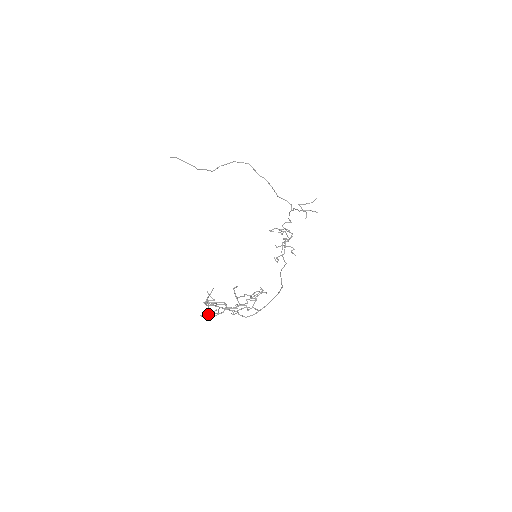
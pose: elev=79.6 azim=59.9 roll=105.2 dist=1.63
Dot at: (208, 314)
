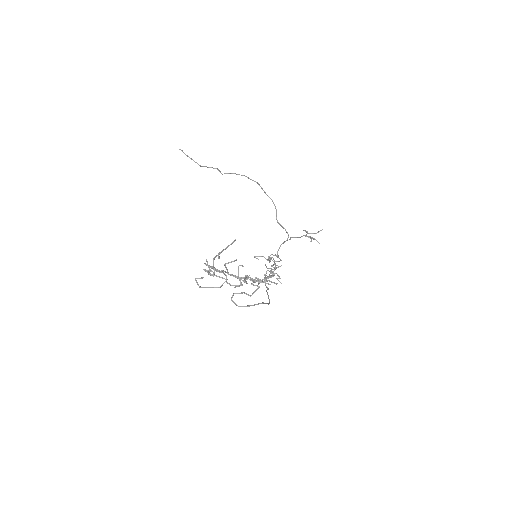
Dot at: occluded
